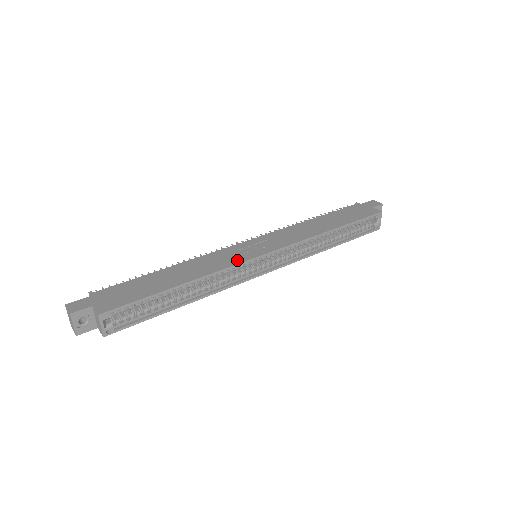
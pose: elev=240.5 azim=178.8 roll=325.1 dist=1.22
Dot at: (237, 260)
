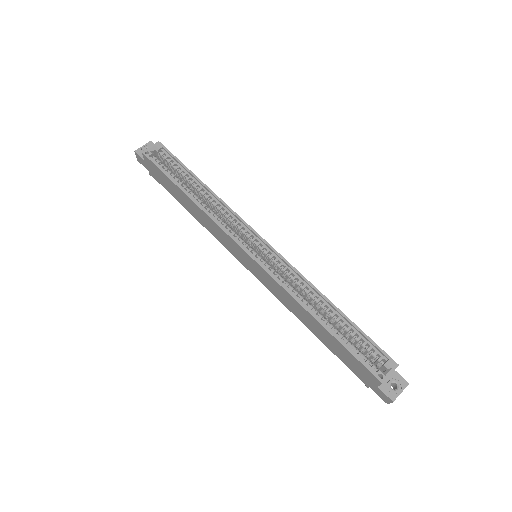
Dot at: (244, 223)
